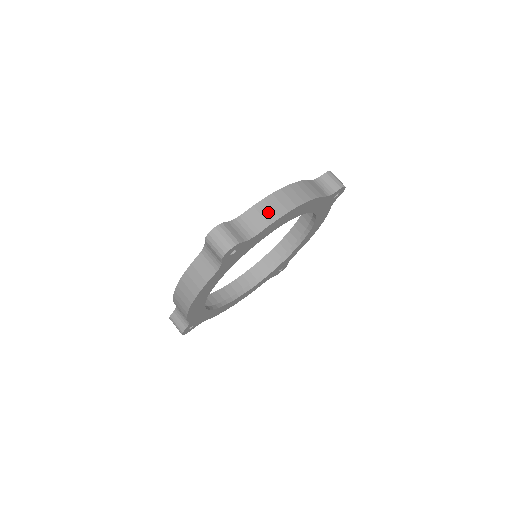
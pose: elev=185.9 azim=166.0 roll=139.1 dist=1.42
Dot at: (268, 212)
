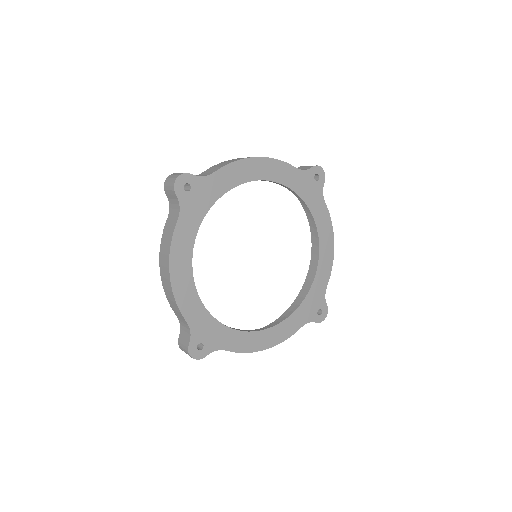
Dot at: (223, 164)
